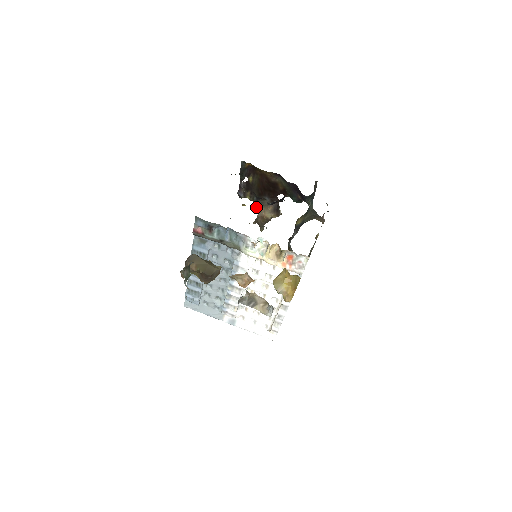
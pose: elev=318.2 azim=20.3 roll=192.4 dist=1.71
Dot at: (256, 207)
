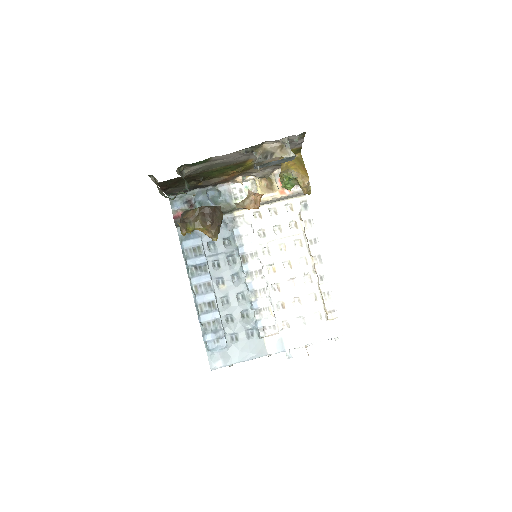
Dot at: occluded
